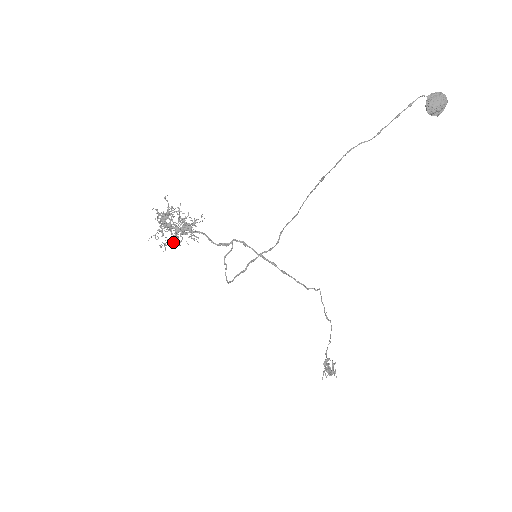
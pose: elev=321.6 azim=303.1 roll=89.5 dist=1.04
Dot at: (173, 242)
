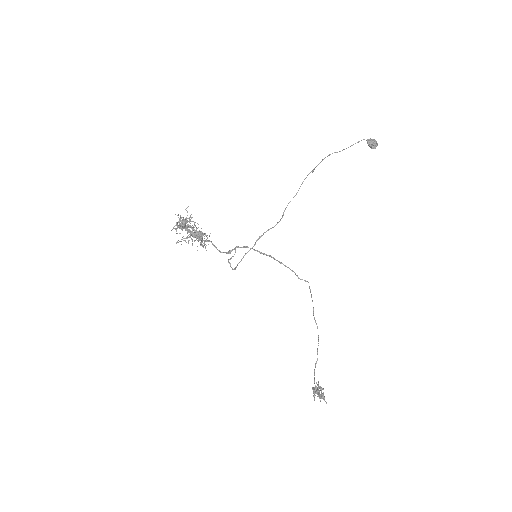
Dot at: (188, 240)
